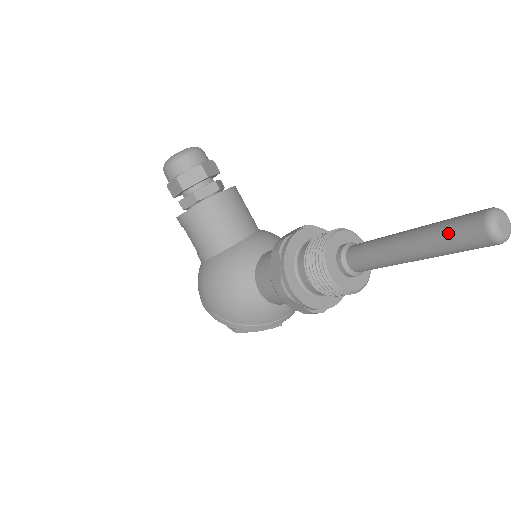
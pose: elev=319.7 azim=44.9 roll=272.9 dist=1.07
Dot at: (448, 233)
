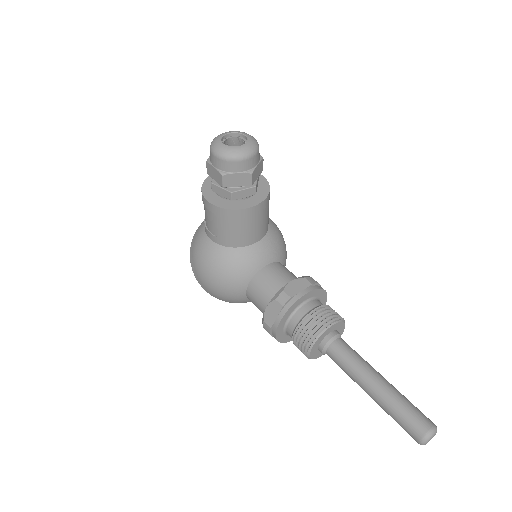
Dot at: (400, 417)
